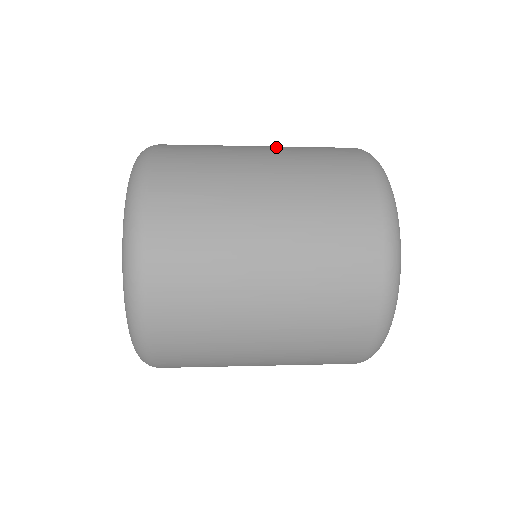
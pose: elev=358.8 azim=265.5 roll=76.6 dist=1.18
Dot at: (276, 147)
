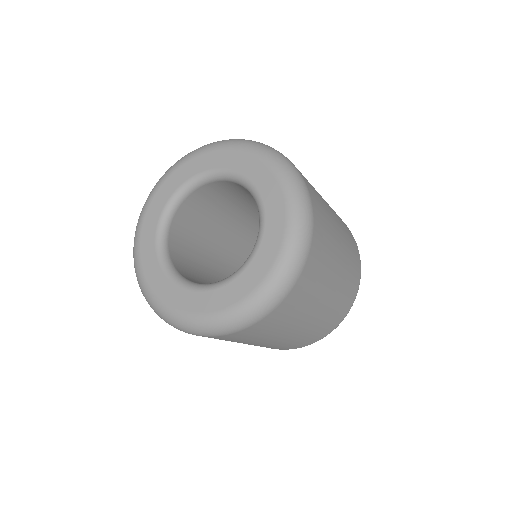
Dot at: occluded
